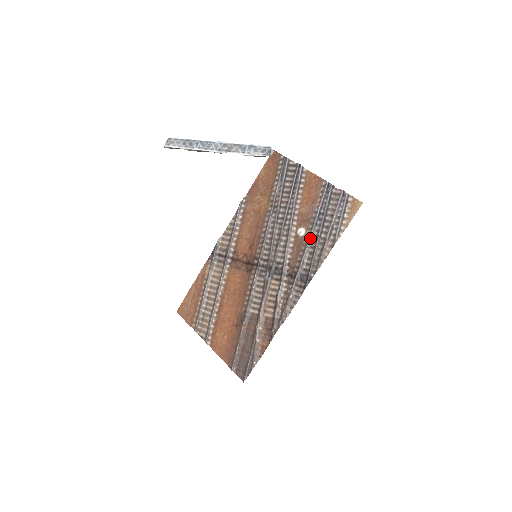
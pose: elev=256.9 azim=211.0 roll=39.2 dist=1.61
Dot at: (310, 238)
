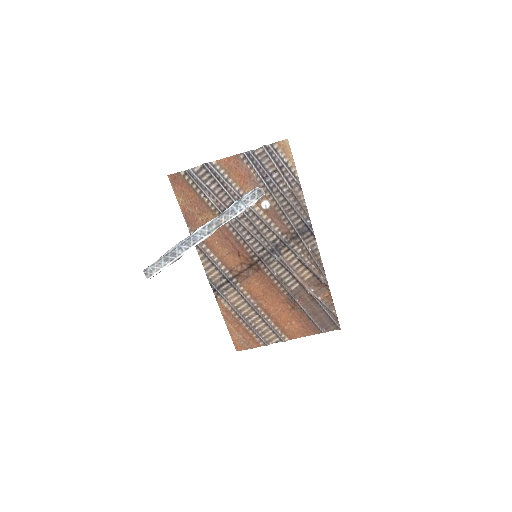
Dot at: (278, 202)
